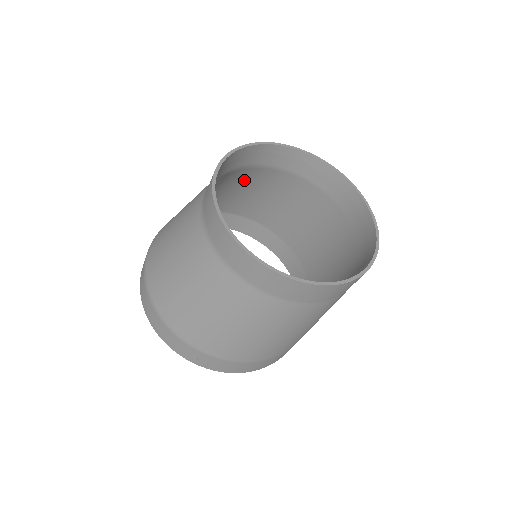
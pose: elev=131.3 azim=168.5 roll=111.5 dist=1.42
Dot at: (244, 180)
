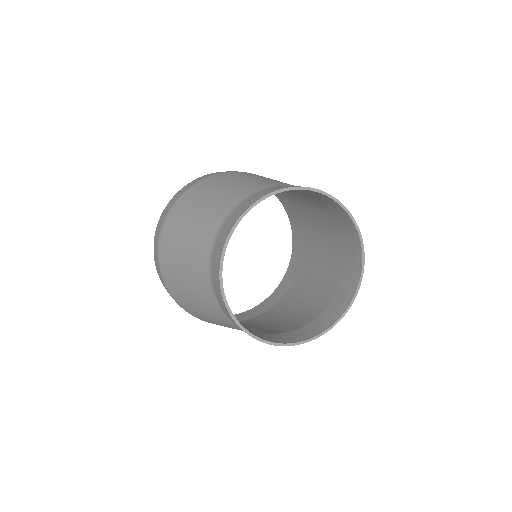
Dot at: occluded
